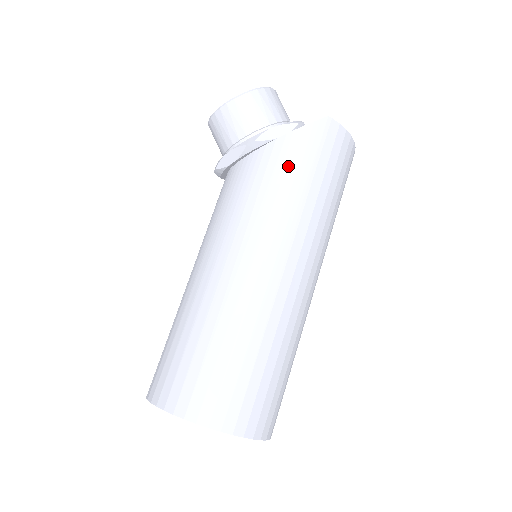
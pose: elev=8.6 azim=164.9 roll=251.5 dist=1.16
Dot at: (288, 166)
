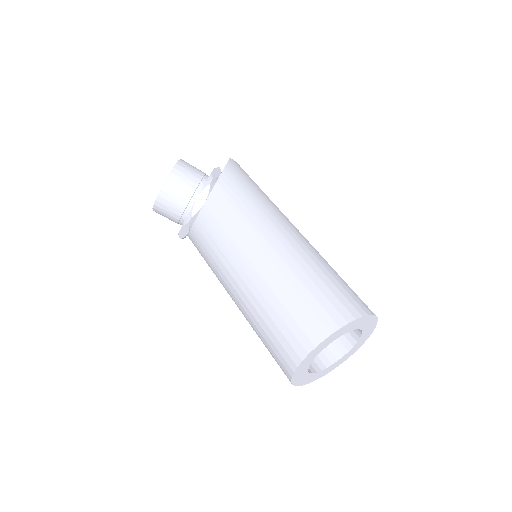
Dot at: (241, 184)
